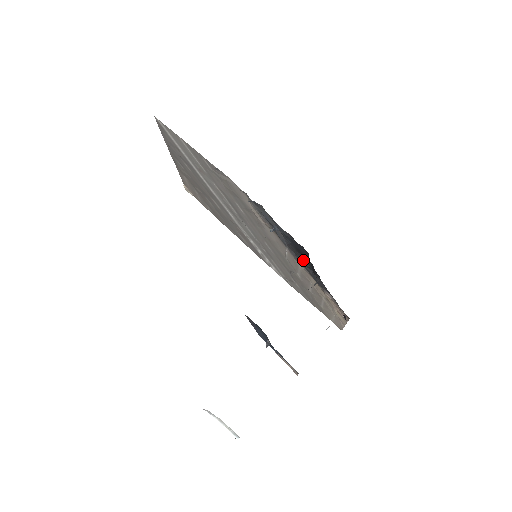
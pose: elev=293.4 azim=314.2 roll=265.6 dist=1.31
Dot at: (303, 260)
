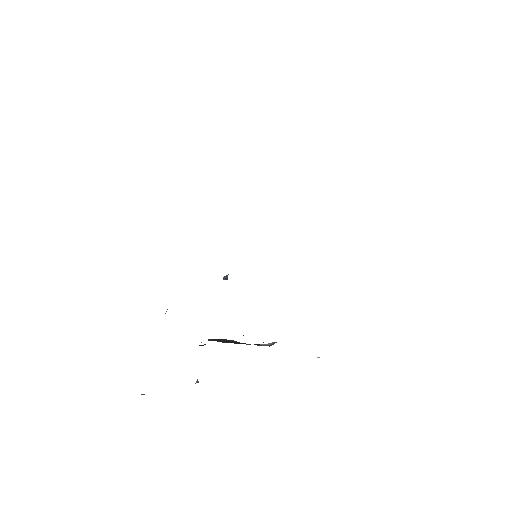
Dot at: occluded
